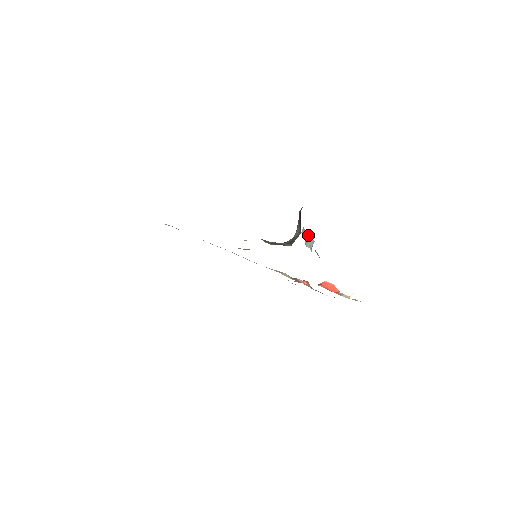
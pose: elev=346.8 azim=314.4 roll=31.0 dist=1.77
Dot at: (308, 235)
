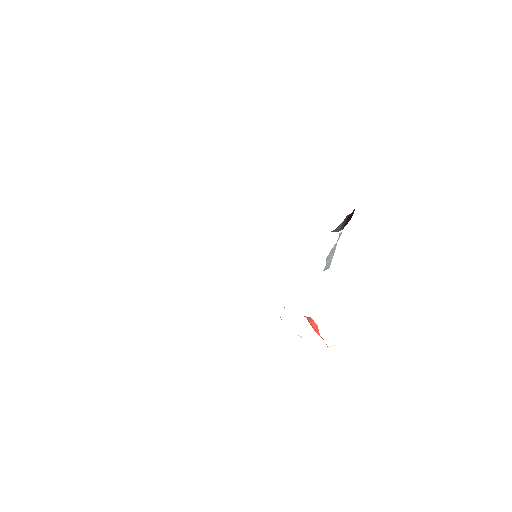
Dot at: occluded
